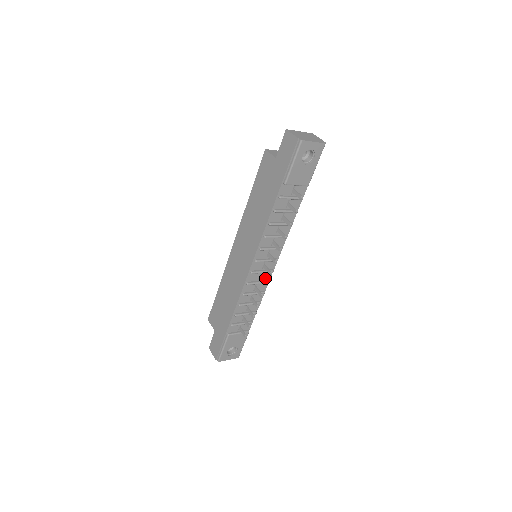
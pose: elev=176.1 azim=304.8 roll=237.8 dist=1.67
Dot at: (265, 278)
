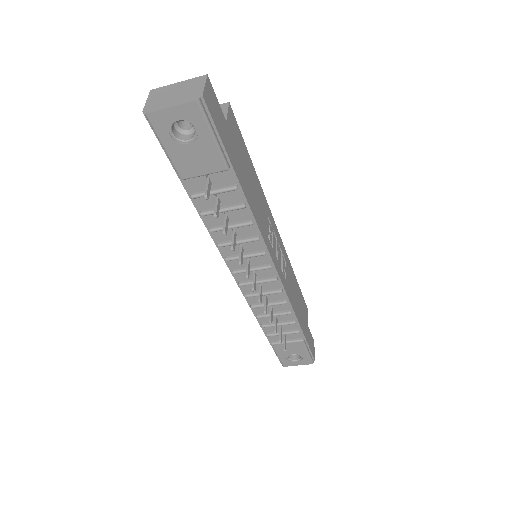
Dot at: (273, 286)
